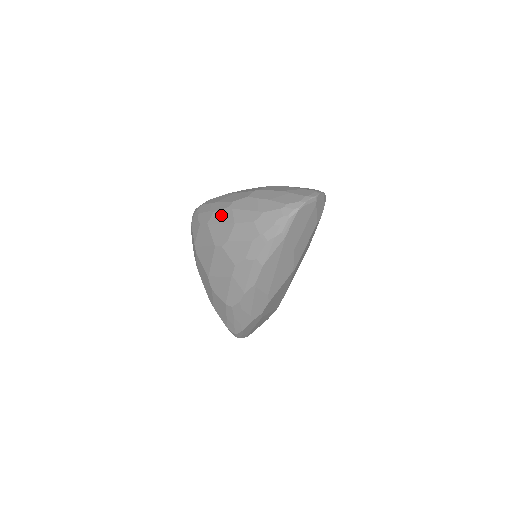
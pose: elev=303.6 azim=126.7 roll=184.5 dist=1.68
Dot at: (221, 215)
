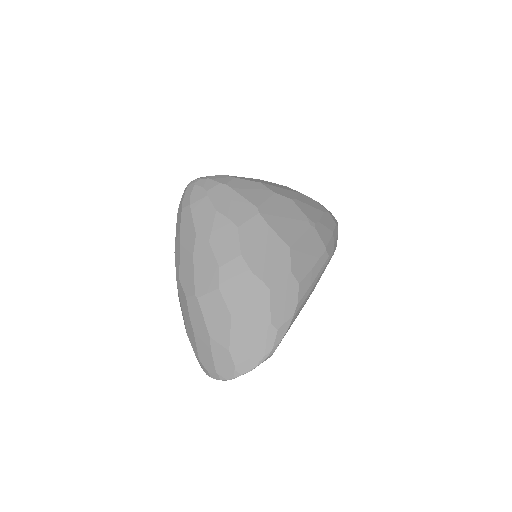
Dot at: occluded
